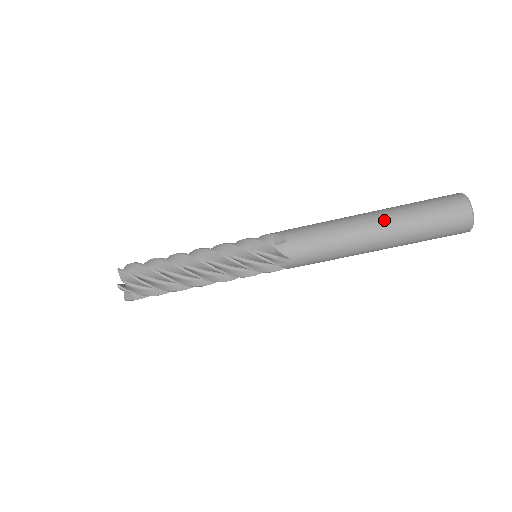
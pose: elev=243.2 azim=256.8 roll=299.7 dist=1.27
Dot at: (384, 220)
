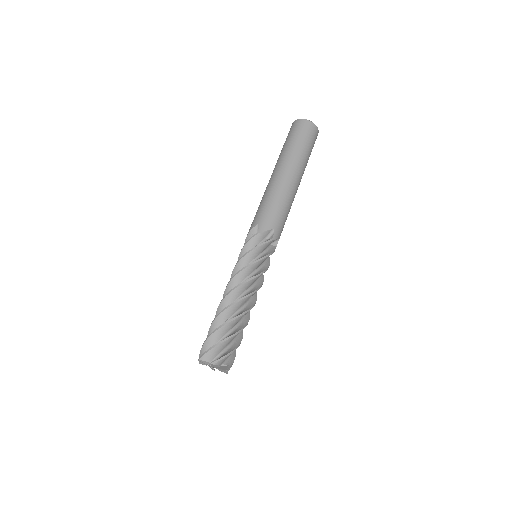
Dot at: (274, 168)
